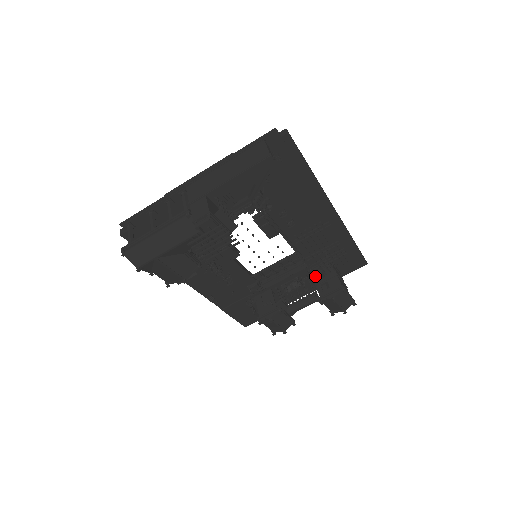
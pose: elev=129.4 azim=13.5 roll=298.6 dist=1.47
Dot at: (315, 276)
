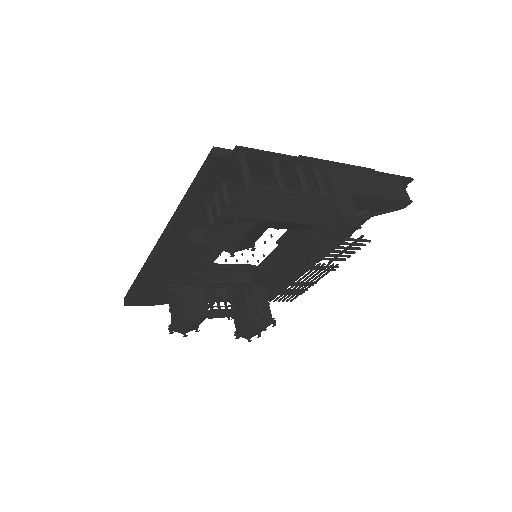
Dot at: (249, 295)
